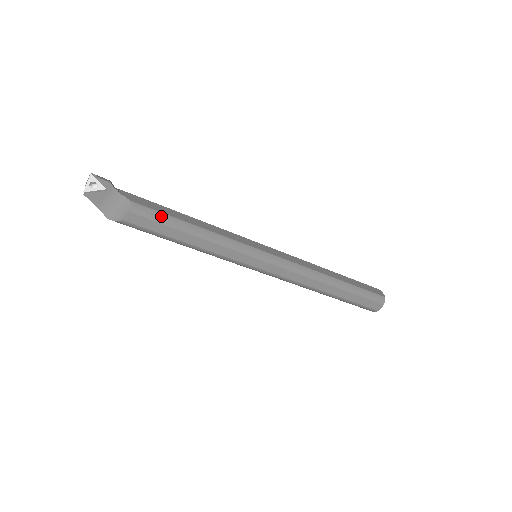
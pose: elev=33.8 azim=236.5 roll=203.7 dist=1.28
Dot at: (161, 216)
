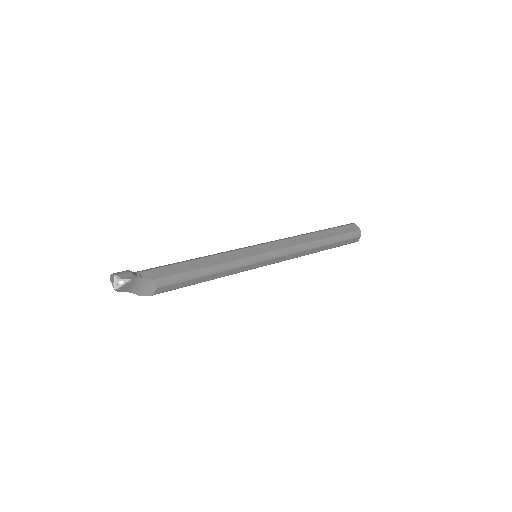
Dot at: (180, 277)
